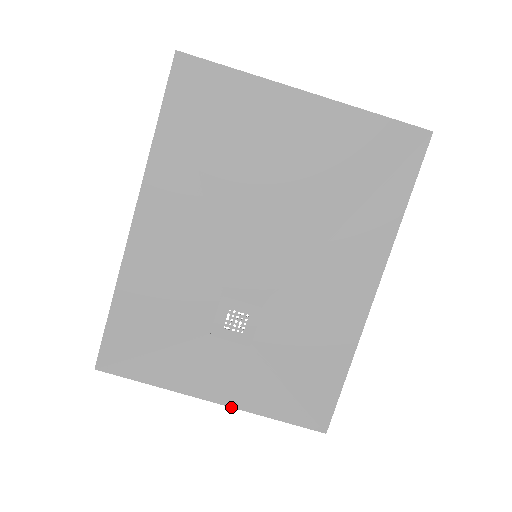
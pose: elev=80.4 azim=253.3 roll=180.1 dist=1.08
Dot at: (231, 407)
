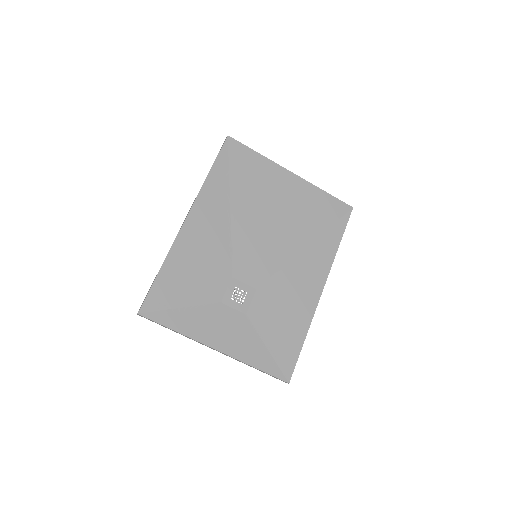
Dot at: (229, 356)
